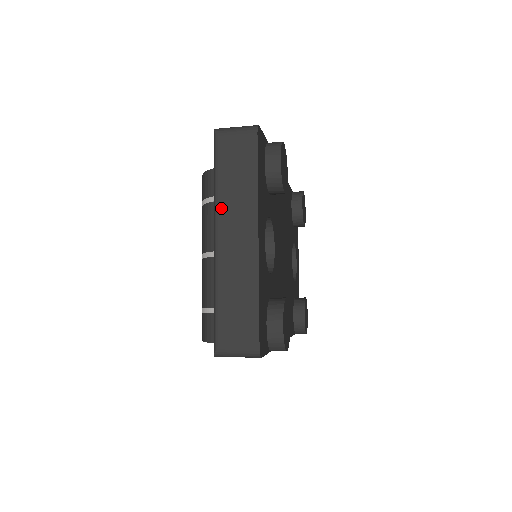
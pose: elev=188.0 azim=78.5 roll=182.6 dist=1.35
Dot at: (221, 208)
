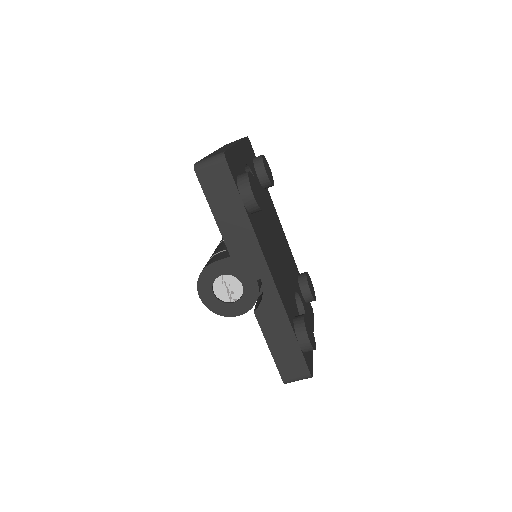
Dot at: occluded
